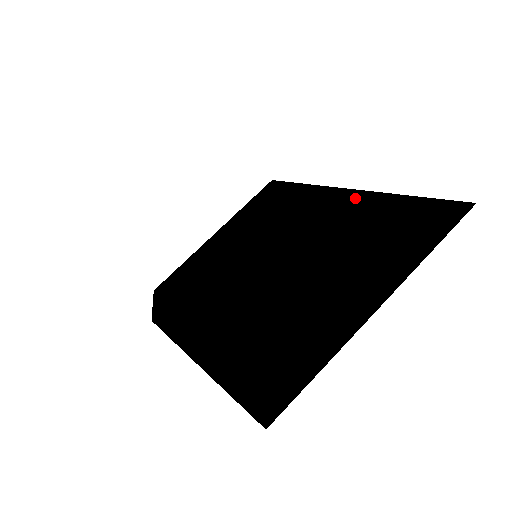
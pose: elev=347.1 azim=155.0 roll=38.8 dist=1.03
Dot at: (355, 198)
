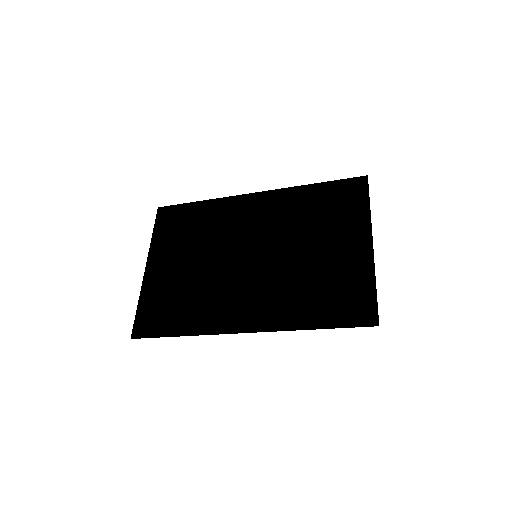
Dot at: (288, 195)
